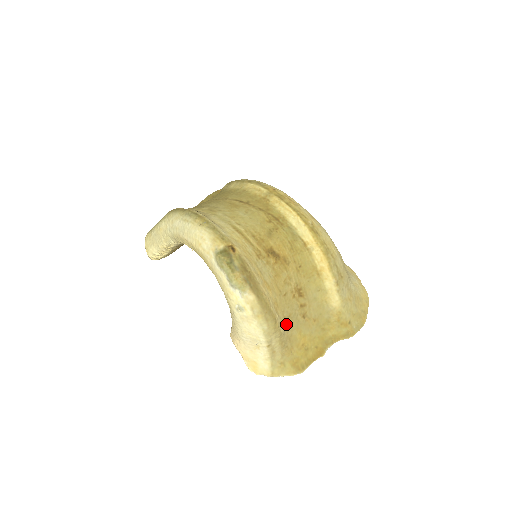
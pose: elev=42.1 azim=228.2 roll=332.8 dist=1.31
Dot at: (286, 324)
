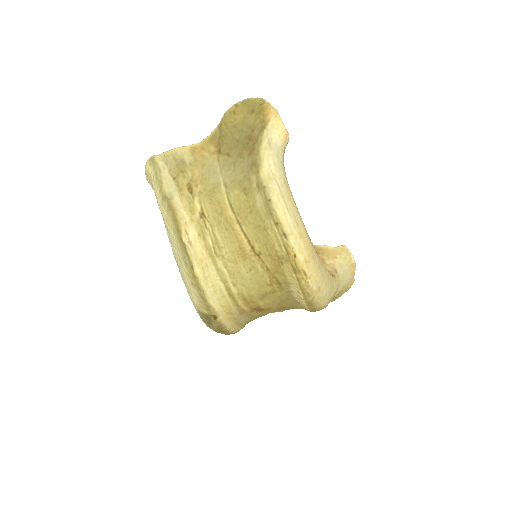
Dot at: occluded
